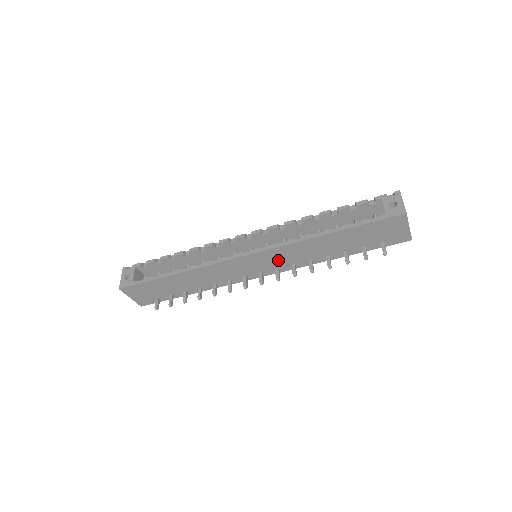
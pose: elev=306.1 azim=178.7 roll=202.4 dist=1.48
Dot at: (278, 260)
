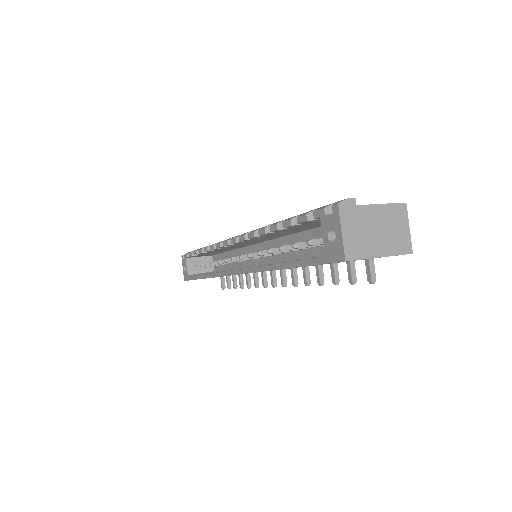
Dot at: occluded
